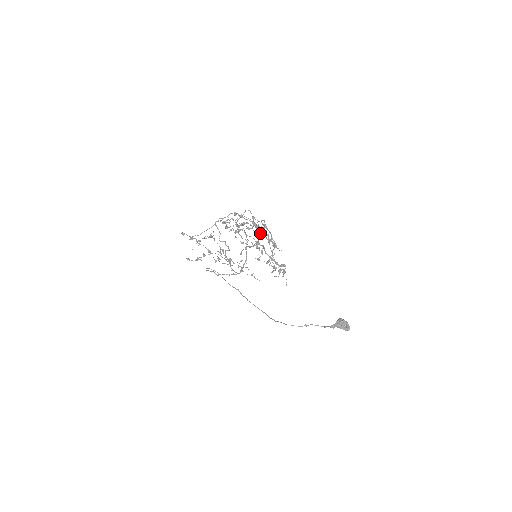
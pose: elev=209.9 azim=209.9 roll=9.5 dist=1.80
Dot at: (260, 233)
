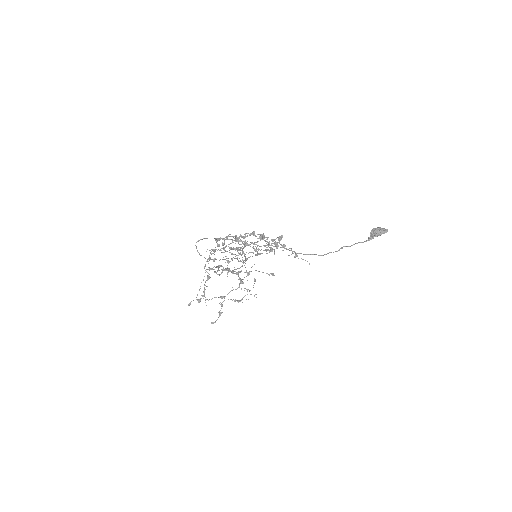
Dot at: occluded
